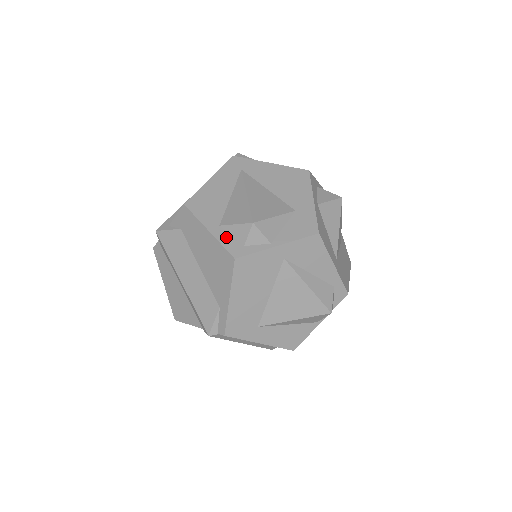
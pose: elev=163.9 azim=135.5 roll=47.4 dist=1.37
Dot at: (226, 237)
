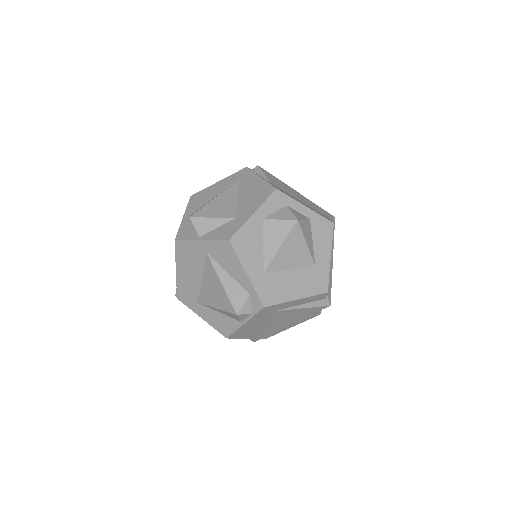
Dot at: (185, 224)
